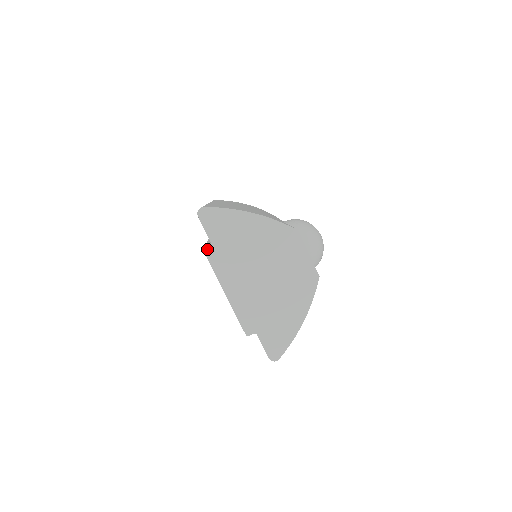
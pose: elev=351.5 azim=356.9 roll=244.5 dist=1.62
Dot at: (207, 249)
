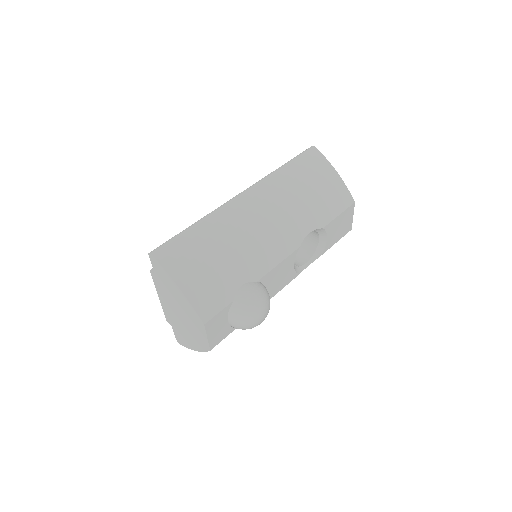
Dot at: (152, 272)
